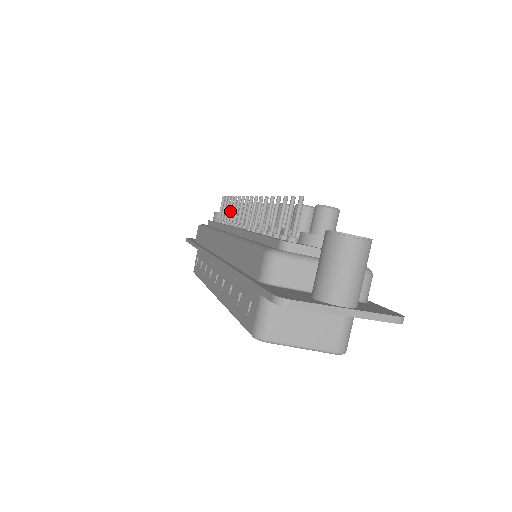
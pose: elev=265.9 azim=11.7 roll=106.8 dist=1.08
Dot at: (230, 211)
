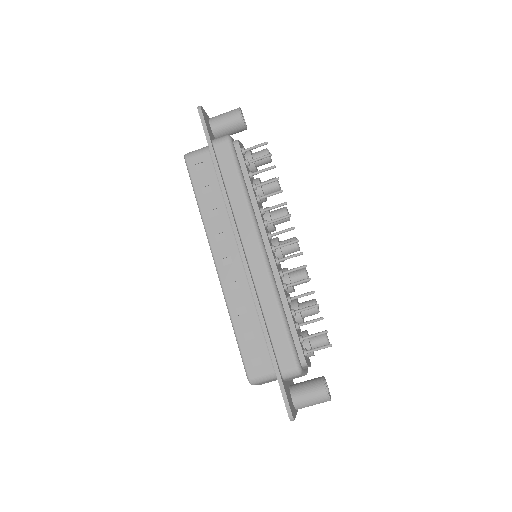
Dot at: occluded
